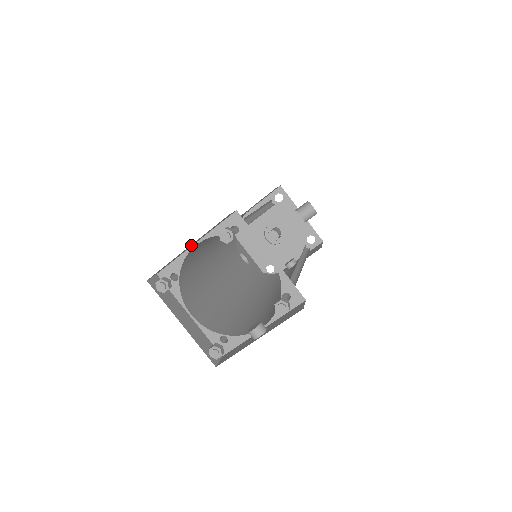
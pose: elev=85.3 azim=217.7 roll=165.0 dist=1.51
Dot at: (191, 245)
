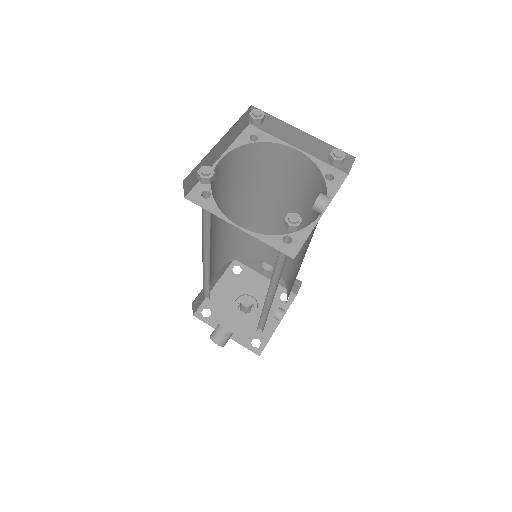
Dot at: (219, 148)
